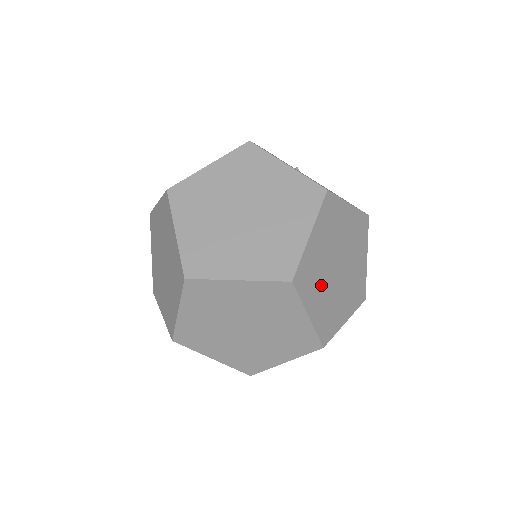
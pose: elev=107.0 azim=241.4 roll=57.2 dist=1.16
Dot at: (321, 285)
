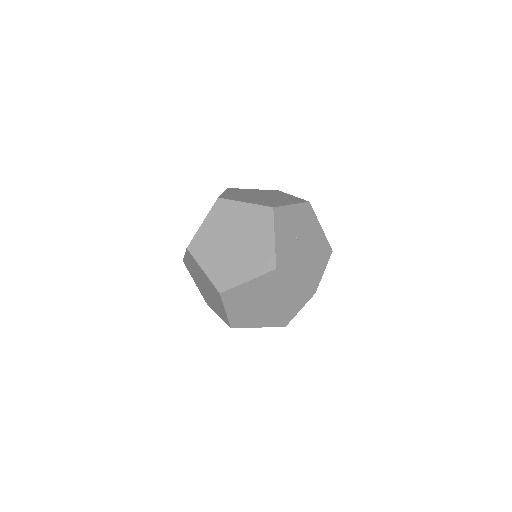
Dot at: (245, 304)
